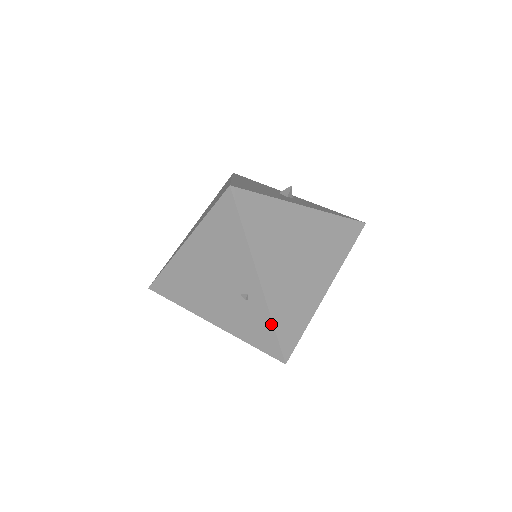
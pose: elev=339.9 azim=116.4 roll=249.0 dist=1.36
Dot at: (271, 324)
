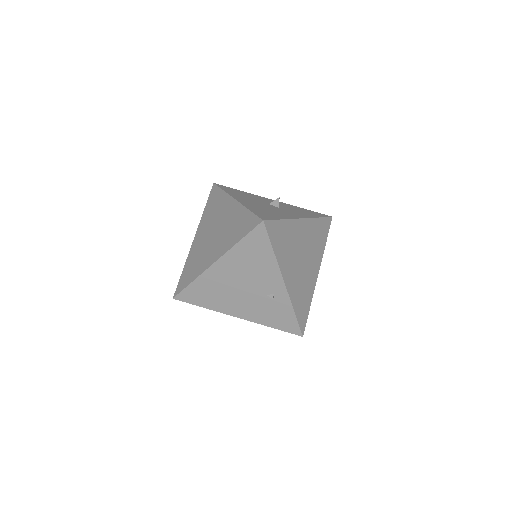
Dot at: (293, 312)
